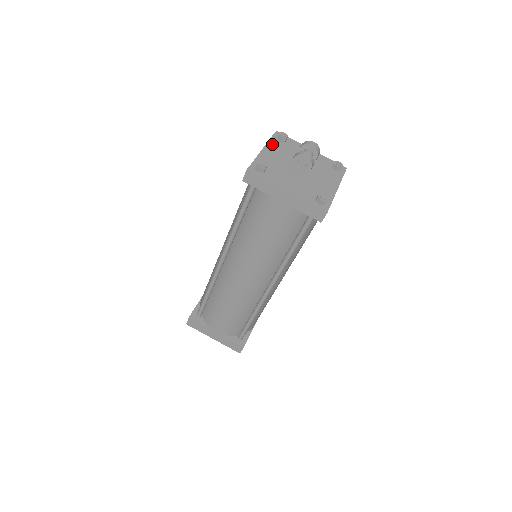
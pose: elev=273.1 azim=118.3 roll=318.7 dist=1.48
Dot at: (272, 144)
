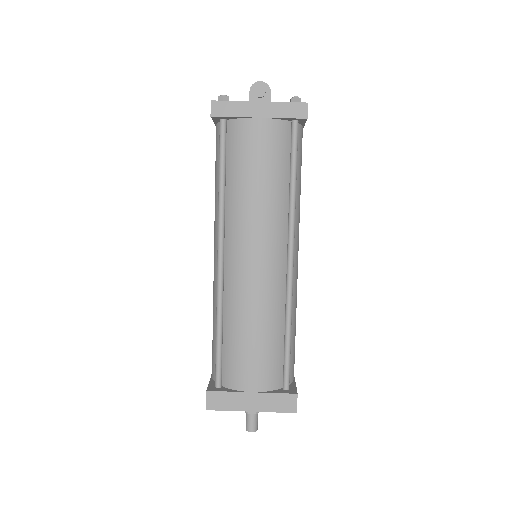
Dot at: occluded
